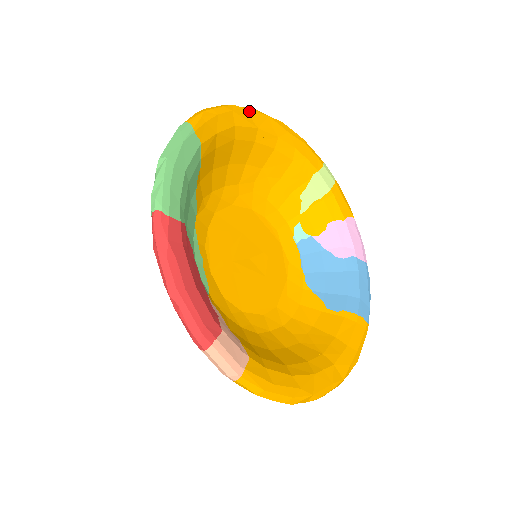
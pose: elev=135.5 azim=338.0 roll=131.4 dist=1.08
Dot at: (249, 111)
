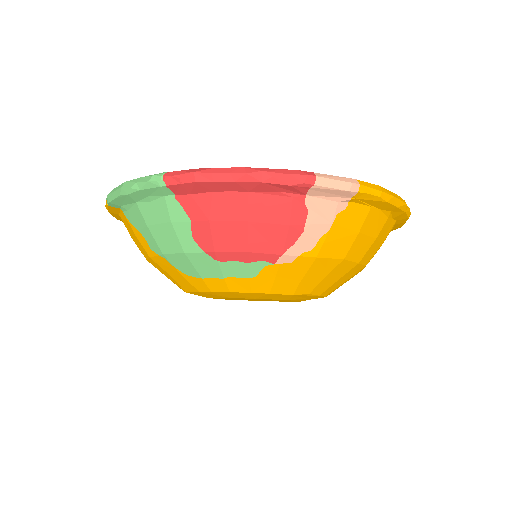
Dot at: occluded
